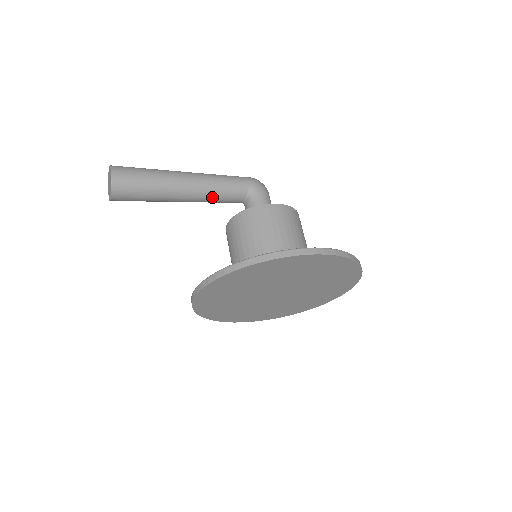
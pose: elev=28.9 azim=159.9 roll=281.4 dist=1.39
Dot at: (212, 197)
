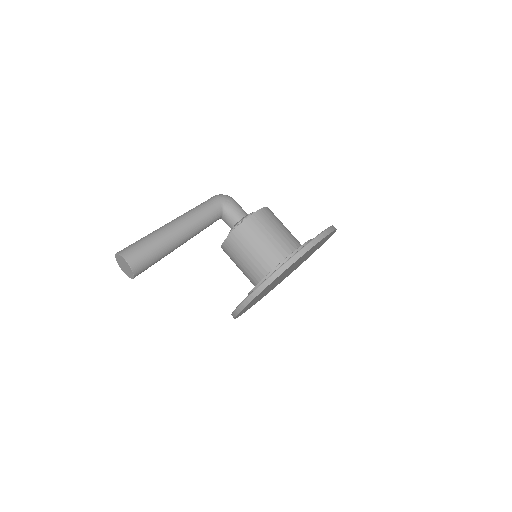
Dot at: (200, 230)
